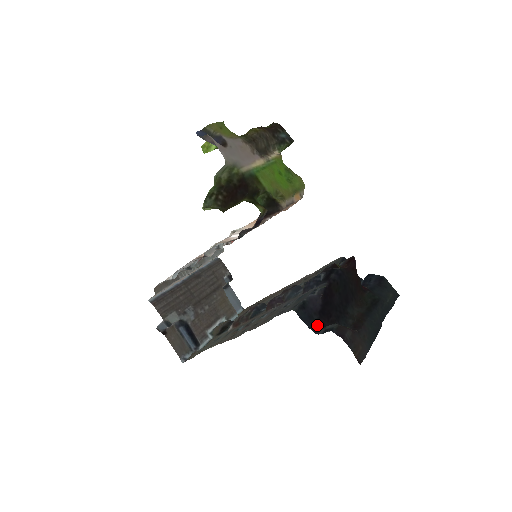
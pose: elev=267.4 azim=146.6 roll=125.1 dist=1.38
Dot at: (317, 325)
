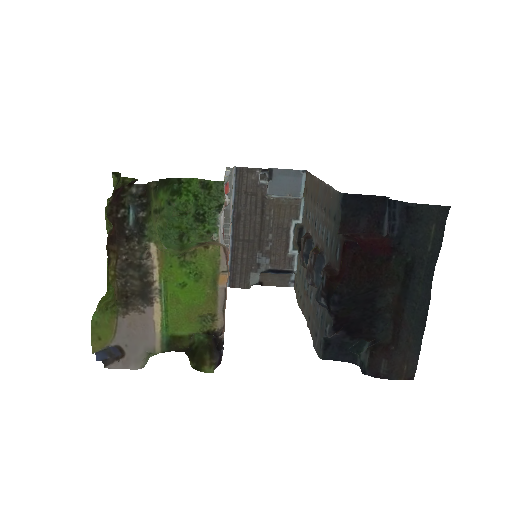
Dot at: (352, 353)
